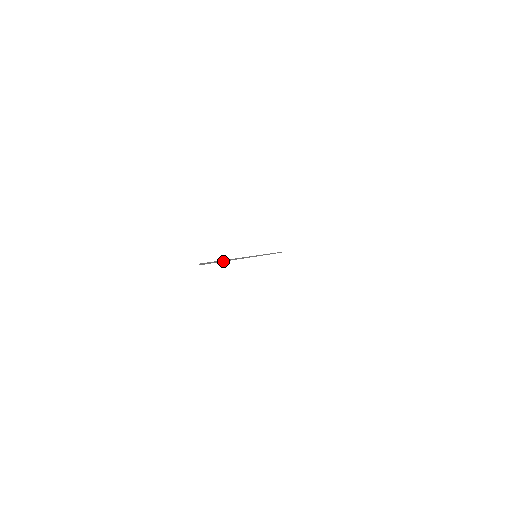
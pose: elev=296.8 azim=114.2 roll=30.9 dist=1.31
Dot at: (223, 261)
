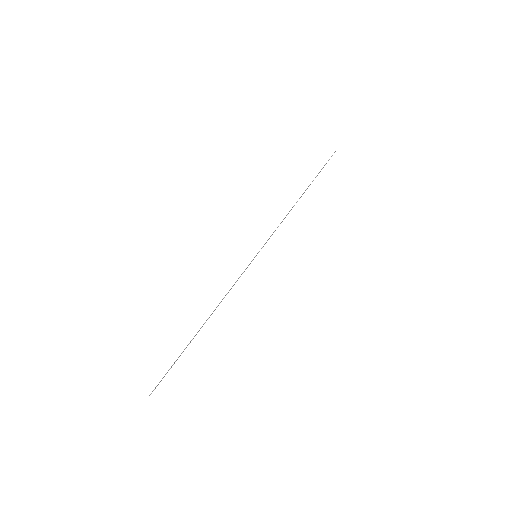
Dot at: occluded
